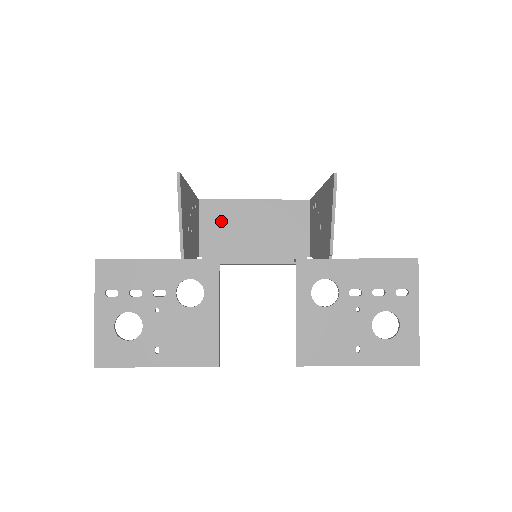
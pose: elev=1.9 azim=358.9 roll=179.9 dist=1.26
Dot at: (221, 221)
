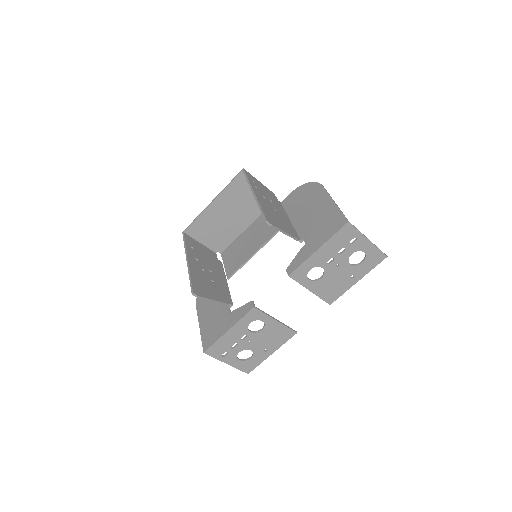
Dot at: (207, 229)
